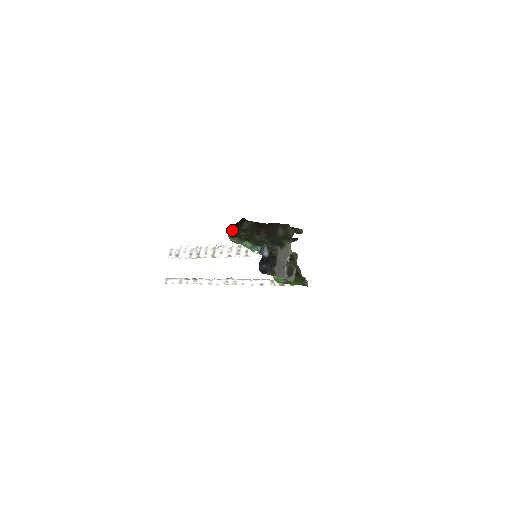
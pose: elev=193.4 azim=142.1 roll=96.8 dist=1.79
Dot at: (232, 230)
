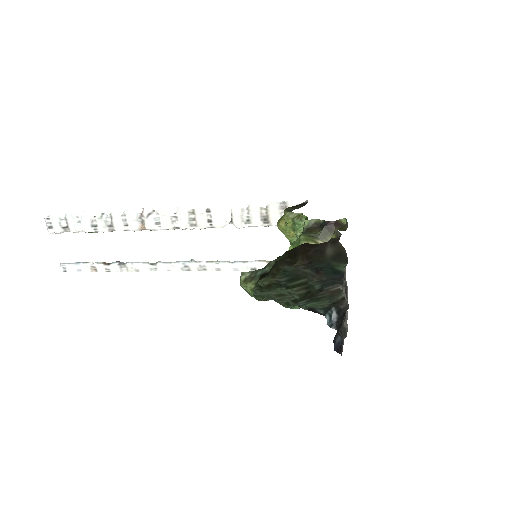
Dot at: (253, 283)
